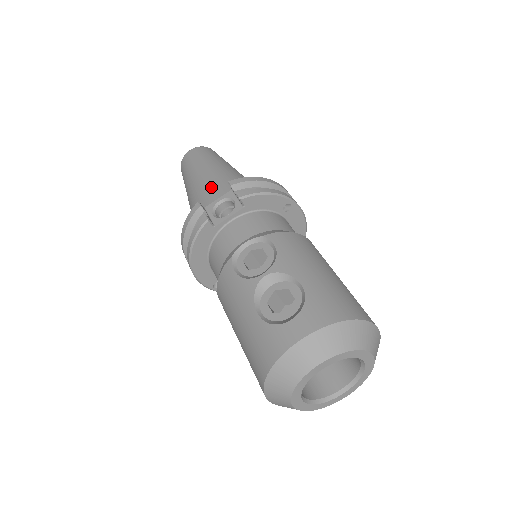
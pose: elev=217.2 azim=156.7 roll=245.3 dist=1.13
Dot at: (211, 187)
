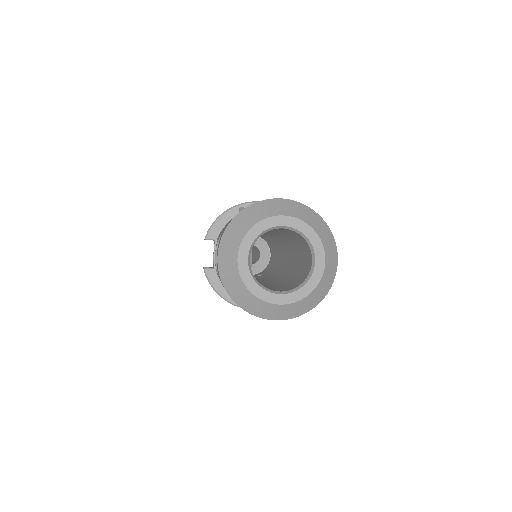
Dot at: occluded
